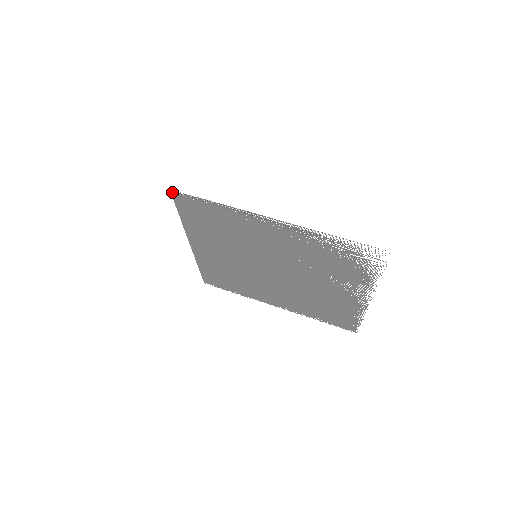
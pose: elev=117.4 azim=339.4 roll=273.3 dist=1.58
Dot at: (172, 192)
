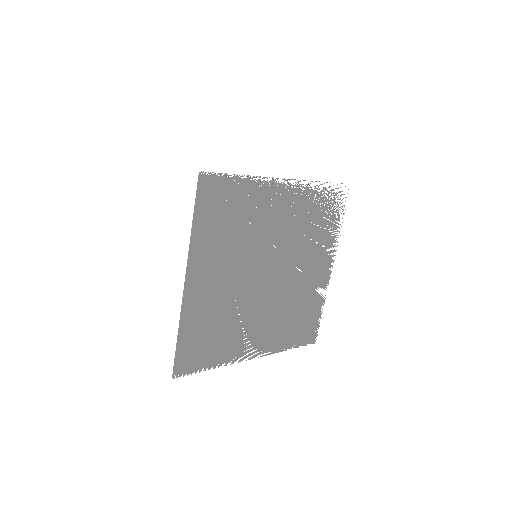
Dot at: (200, 176)
